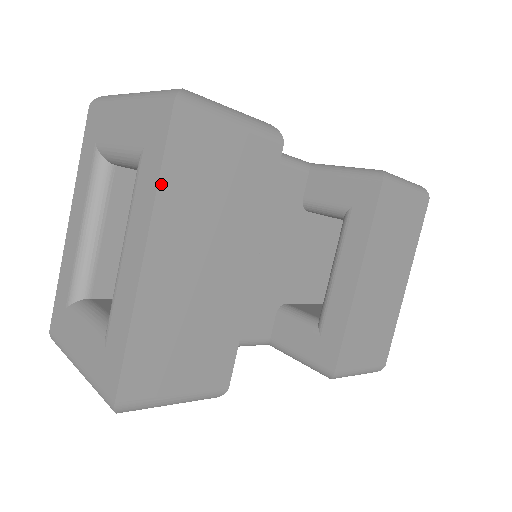
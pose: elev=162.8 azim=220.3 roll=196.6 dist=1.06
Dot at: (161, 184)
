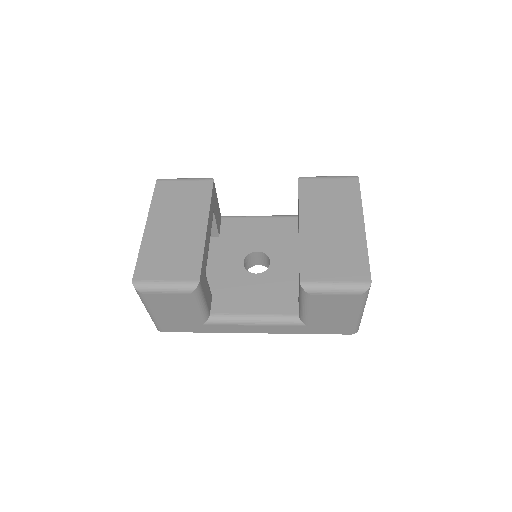
Dot at: (152, 203)
